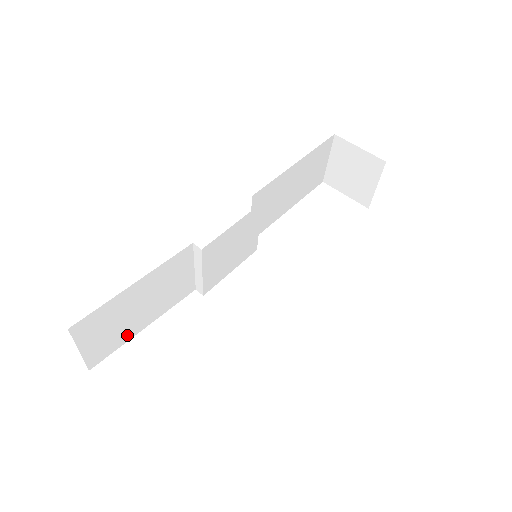
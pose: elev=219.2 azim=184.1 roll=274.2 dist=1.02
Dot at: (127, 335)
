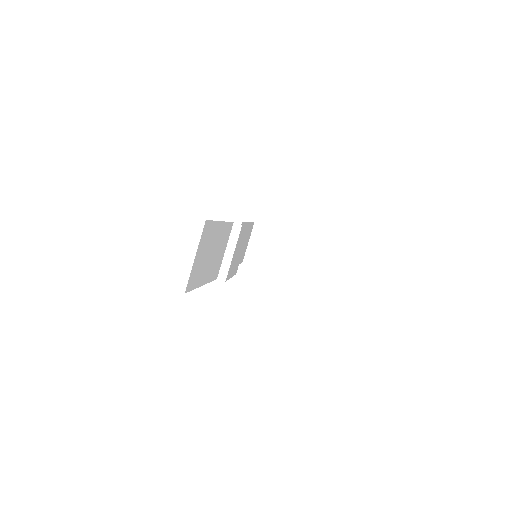
Dot at: (199, 279)
